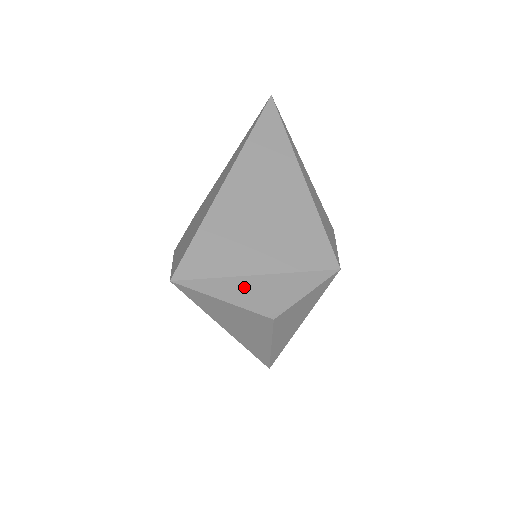
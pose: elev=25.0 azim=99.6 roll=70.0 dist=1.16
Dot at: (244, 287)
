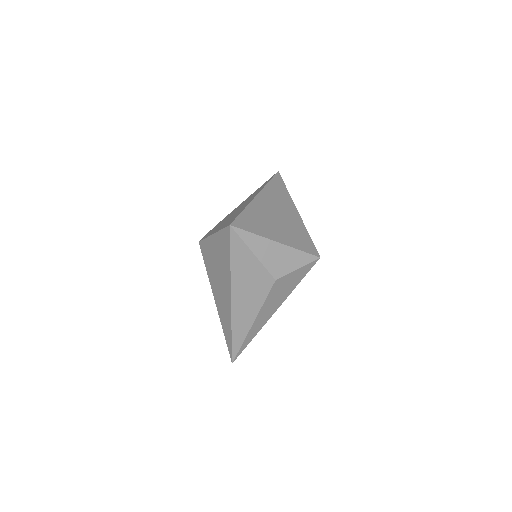
Dot at: (267, 248)
